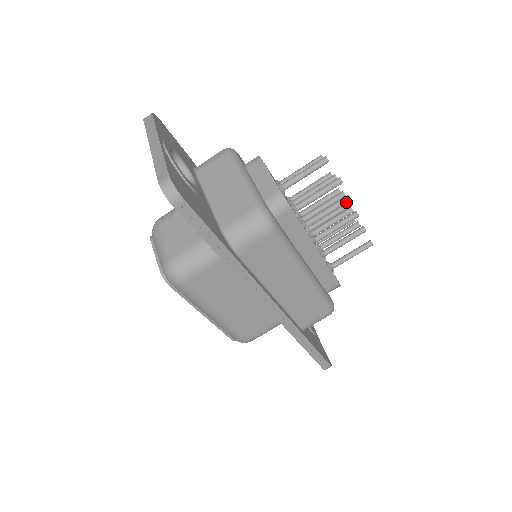
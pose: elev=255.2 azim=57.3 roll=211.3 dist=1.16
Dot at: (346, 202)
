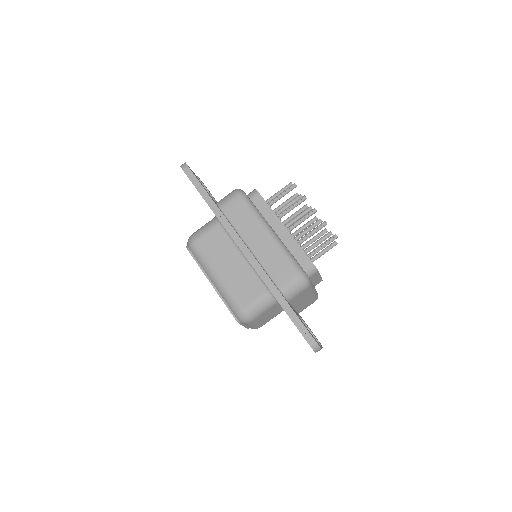
Dot at: (303, 199)
